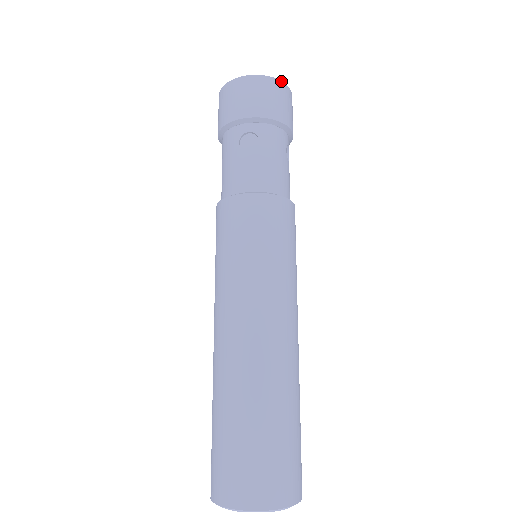
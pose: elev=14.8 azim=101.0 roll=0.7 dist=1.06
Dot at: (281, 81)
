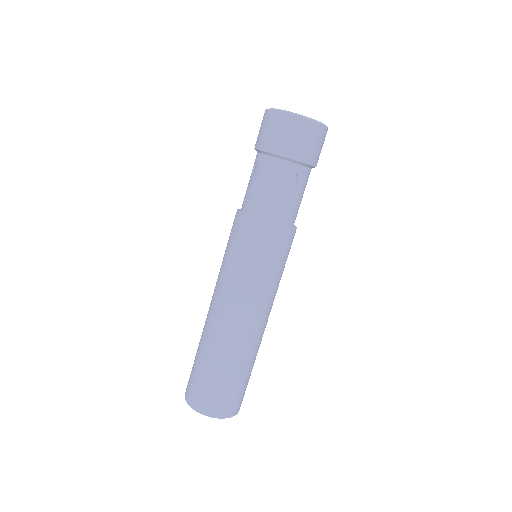
Dot at: occluded
